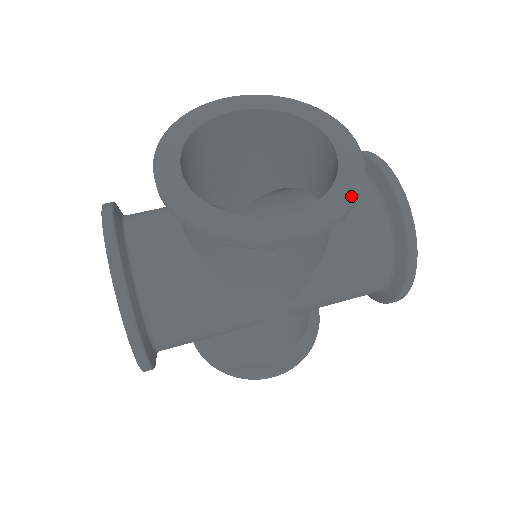
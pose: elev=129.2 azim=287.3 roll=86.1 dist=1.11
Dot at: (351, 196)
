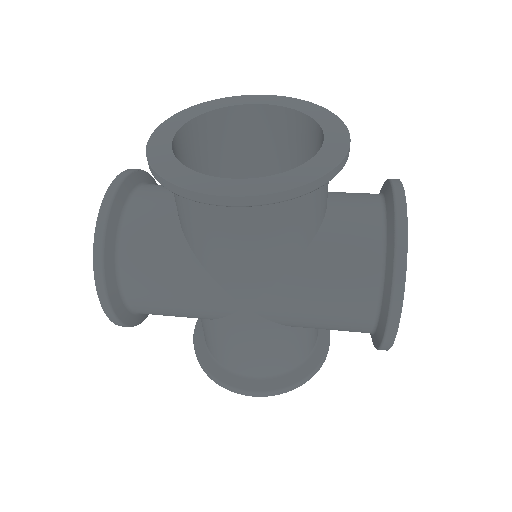
Dot at: (307, 178)
